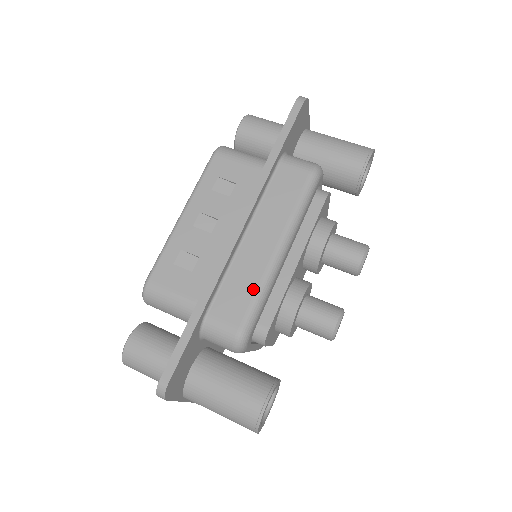
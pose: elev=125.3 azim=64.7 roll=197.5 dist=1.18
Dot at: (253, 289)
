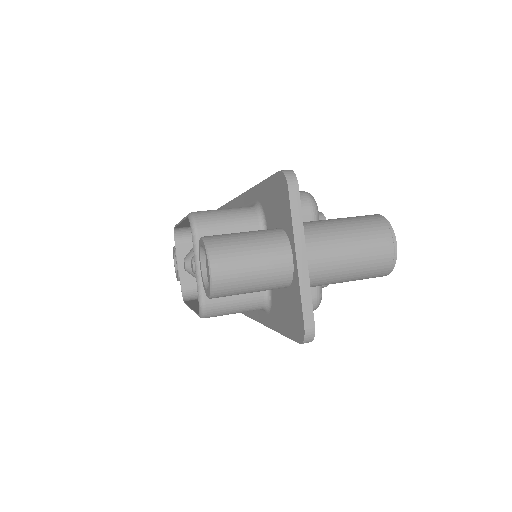
Dot at: occluded
